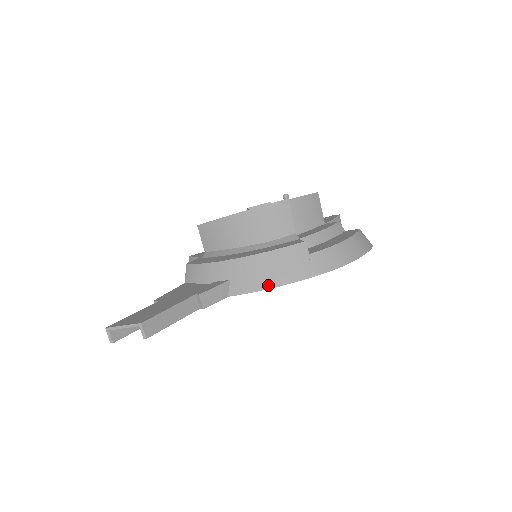
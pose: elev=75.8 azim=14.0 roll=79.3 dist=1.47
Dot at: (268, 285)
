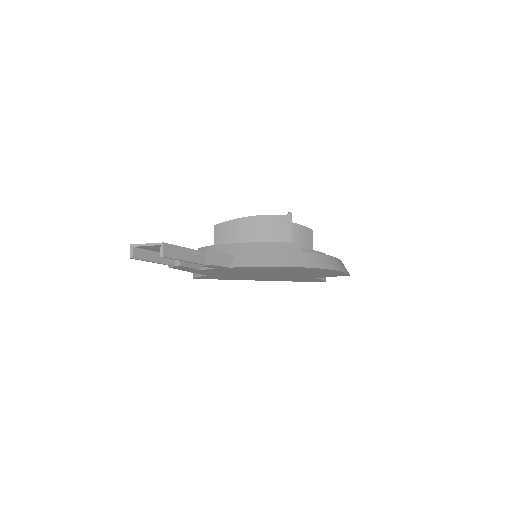
Dot at: (265, 264)
